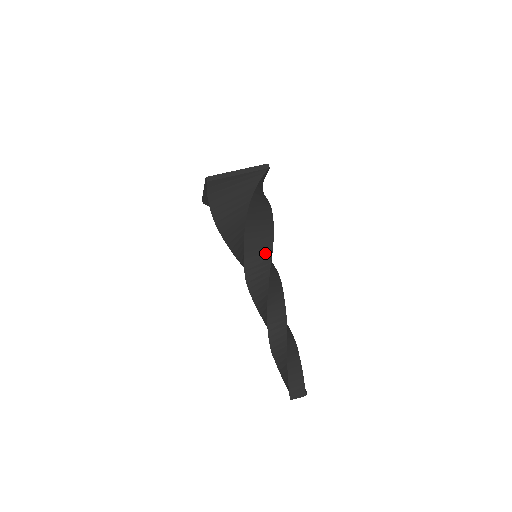
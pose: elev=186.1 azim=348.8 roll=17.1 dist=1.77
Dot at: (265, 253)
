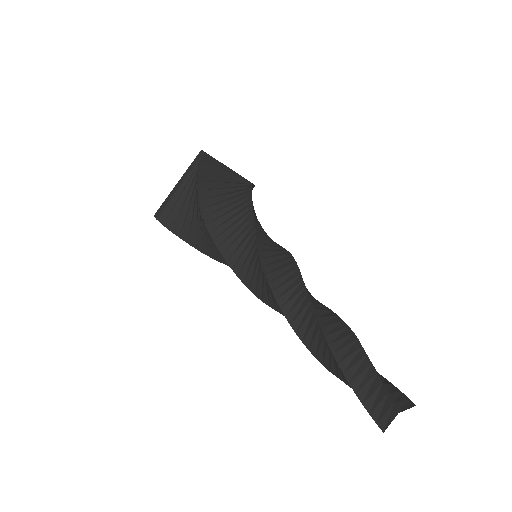
Dot at: (275, 244)
